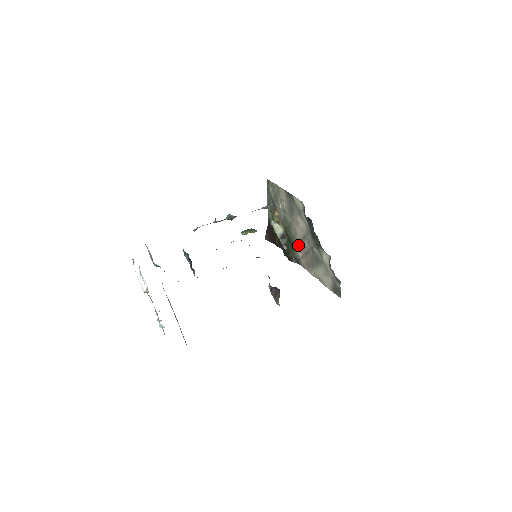
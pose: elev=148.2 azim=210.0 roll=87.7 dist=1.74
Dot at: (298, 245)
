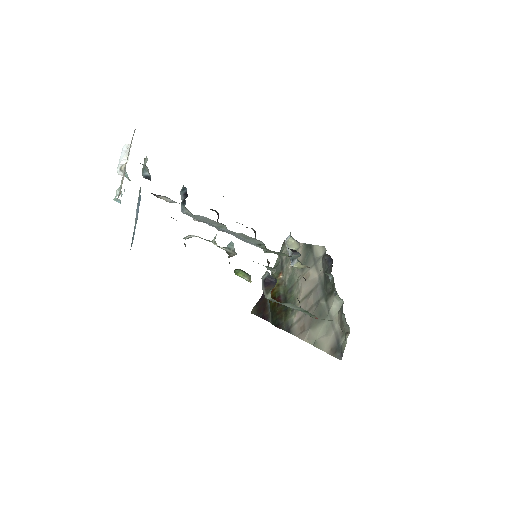
Dot at: occluded
